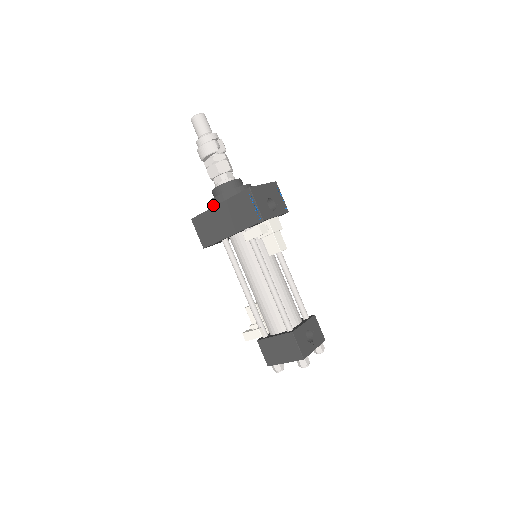
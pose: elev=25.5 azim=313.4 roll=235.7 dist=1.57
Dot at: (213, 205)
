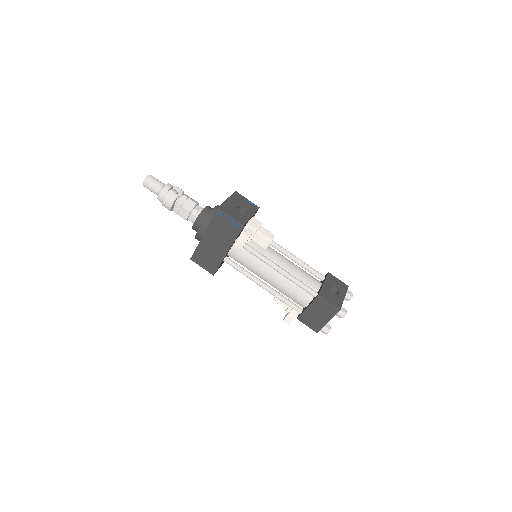
Dot at: (200, 238)
